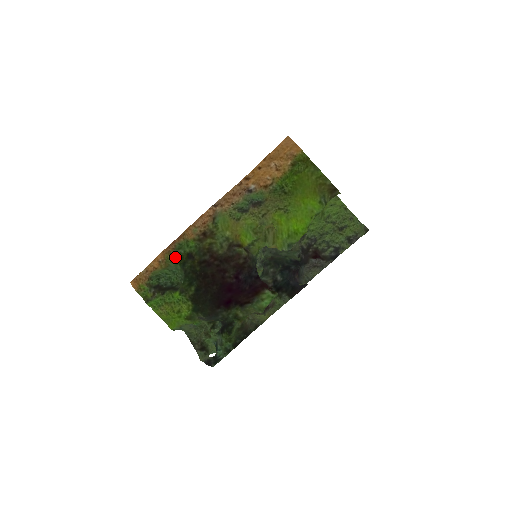
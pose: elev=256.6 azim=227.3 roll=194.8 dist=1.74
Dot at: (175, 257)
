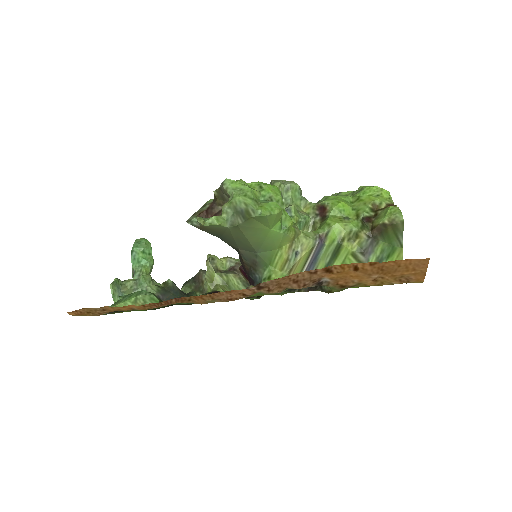
Dot at: occluded
